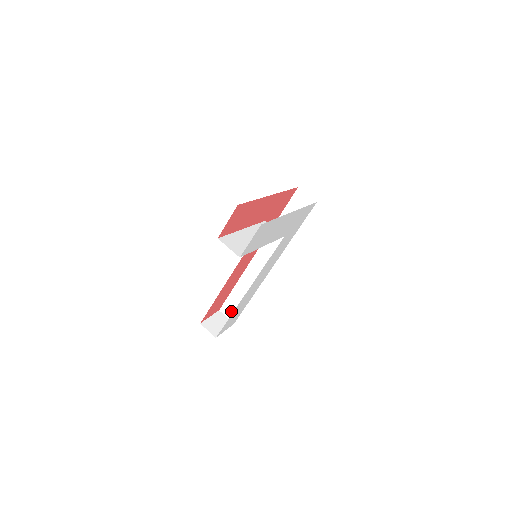
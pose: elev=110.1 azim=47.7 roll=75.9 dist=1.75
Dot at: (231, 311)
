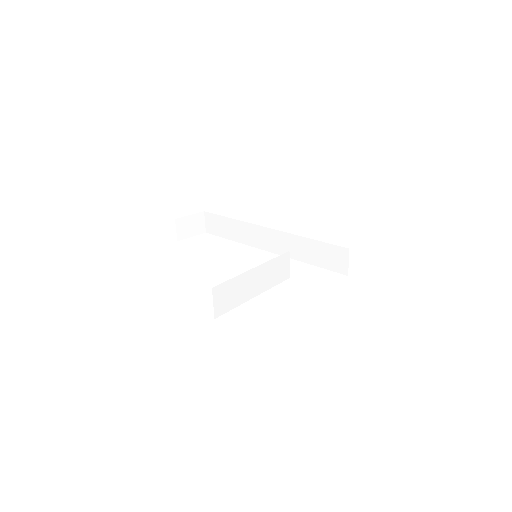
Dot at: (212, 224)
